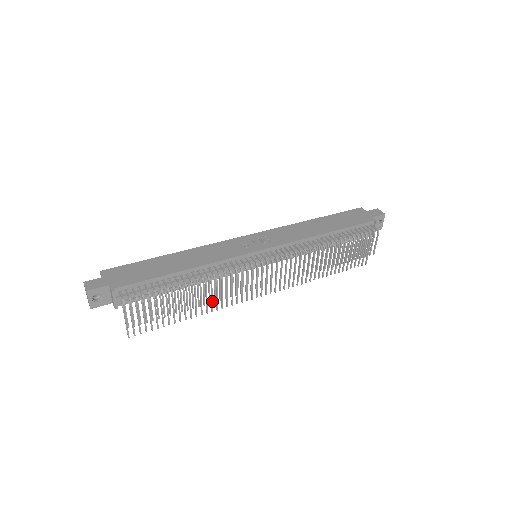
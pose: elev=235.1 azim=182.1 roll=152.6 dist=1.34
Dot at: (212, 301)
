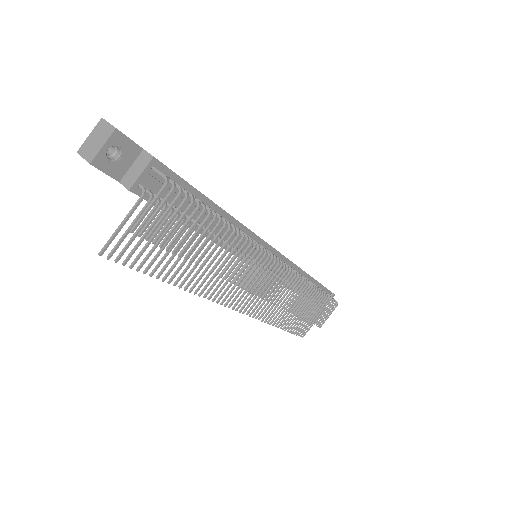
Dot at: (208, 277)
